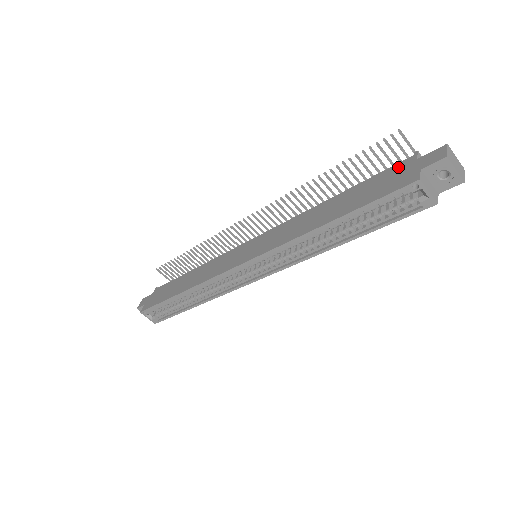
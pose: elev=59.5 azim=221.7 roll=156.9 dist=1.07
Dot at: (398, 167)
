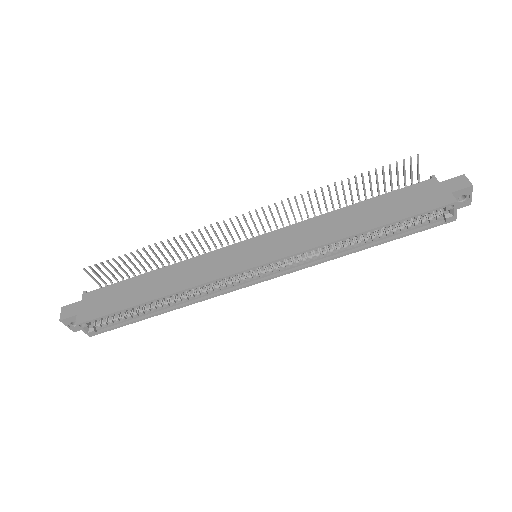
Dot at: (422, 186)
